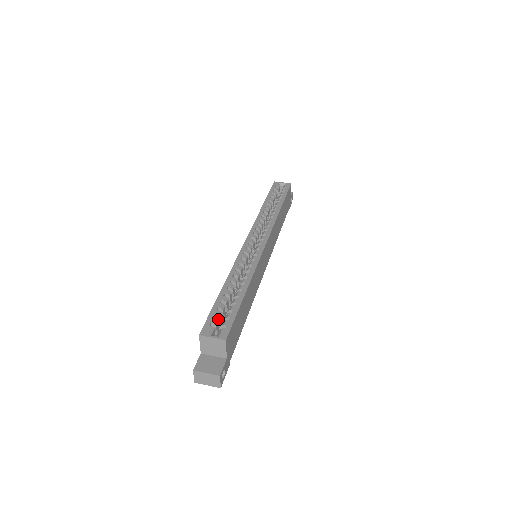
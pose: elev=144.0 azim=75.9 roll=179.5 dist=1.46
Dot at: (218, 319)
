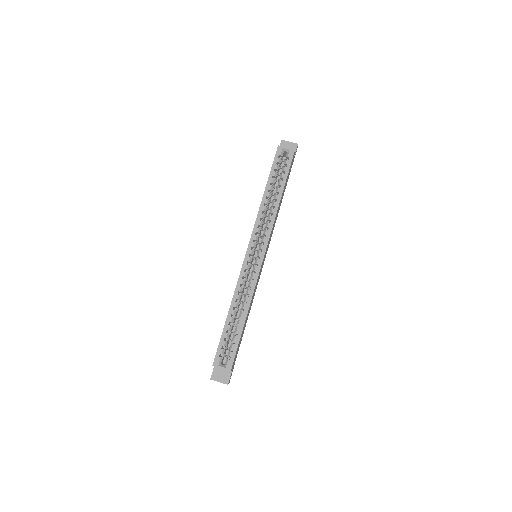
Dot at: (225, 346)
